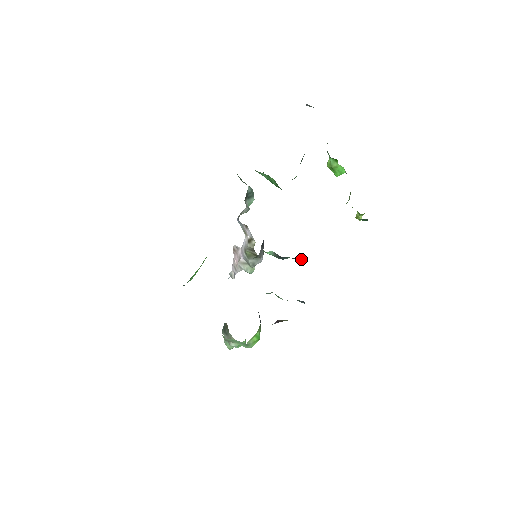
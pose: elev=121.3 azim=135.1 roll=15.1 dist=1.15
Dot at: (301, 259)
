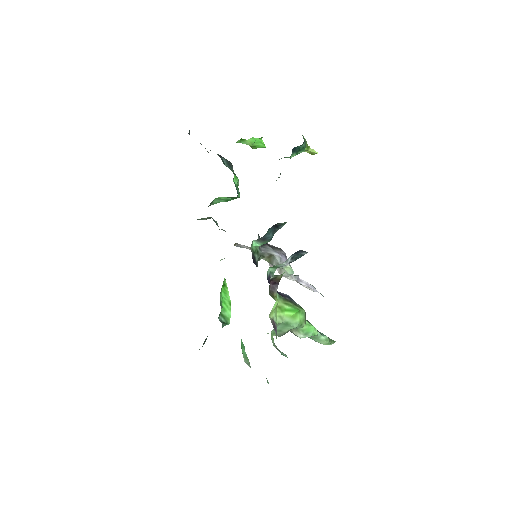
Dot at: (282, 225)
